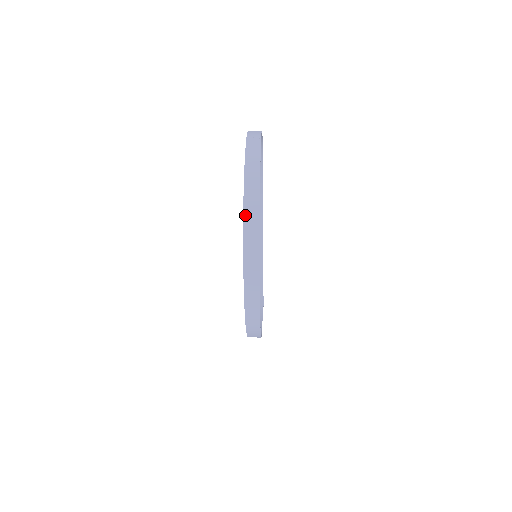
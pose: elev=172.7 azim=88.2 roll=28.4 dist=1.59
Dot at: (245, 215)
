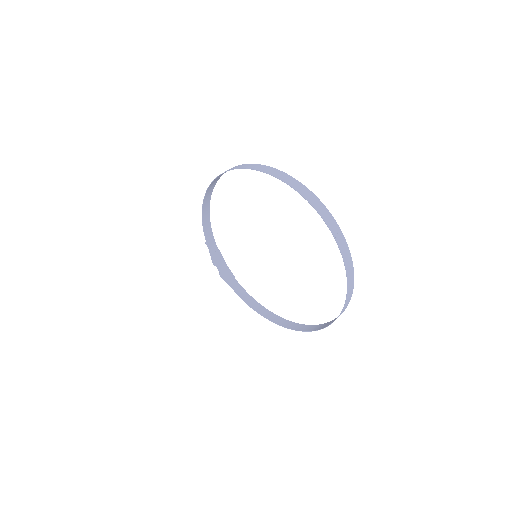
Dot at: (344, 307)
